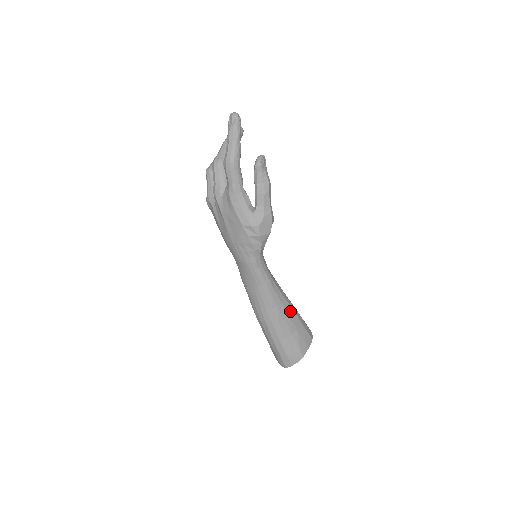
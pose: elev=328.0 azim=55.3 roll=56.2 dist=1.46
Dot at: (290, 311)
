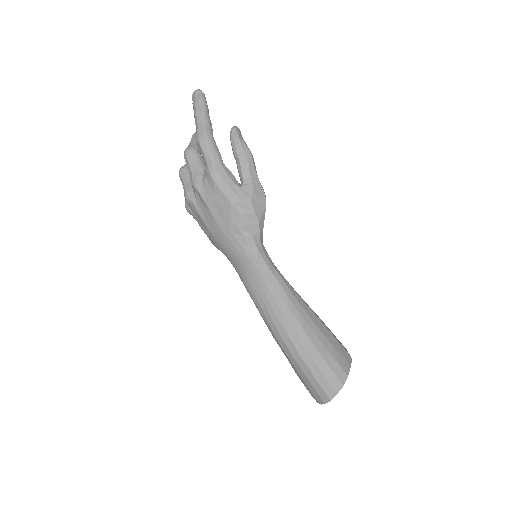
Dot at: (314, 317)
